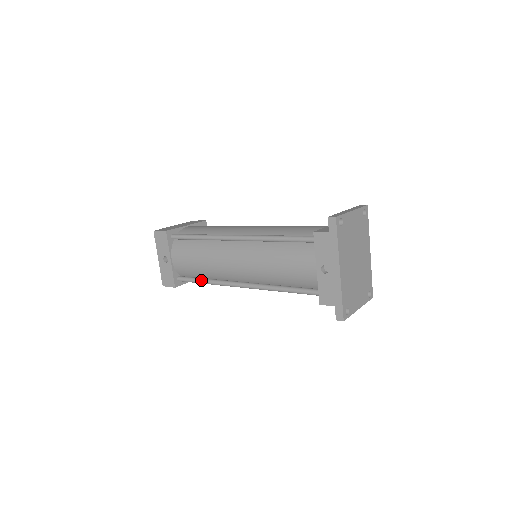
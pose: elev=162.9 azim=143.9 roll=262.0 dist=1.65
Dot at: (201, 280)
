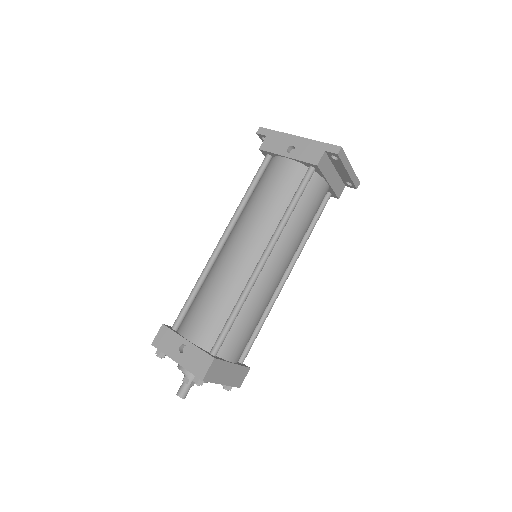
Dot at: (230, 314)
